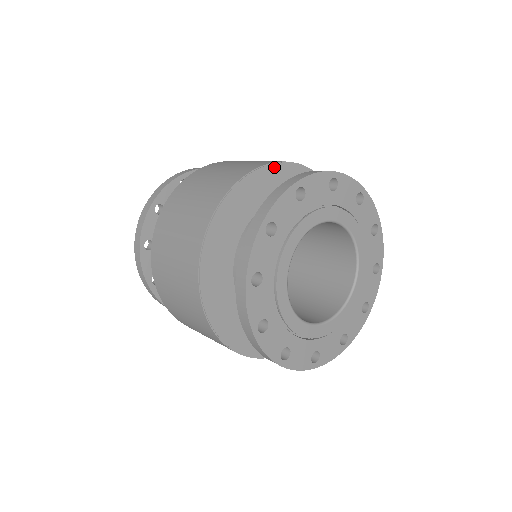
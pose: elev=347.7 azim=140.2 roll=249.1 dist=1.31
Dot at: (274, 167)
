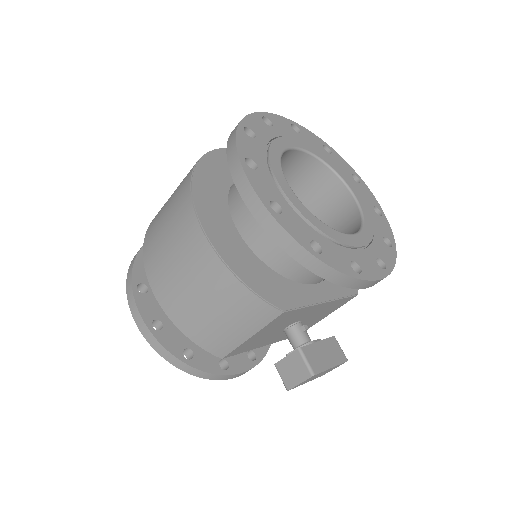
Dot at: occluded
